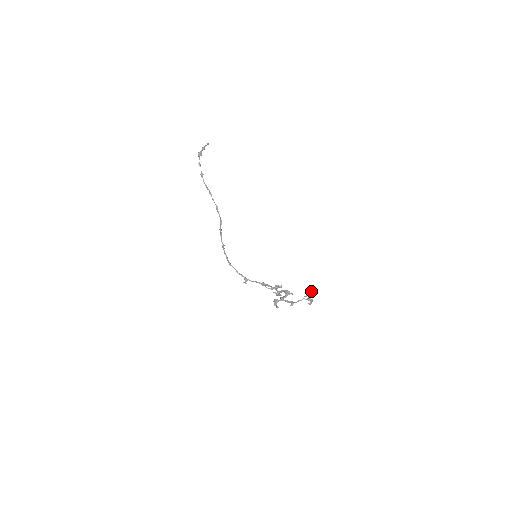
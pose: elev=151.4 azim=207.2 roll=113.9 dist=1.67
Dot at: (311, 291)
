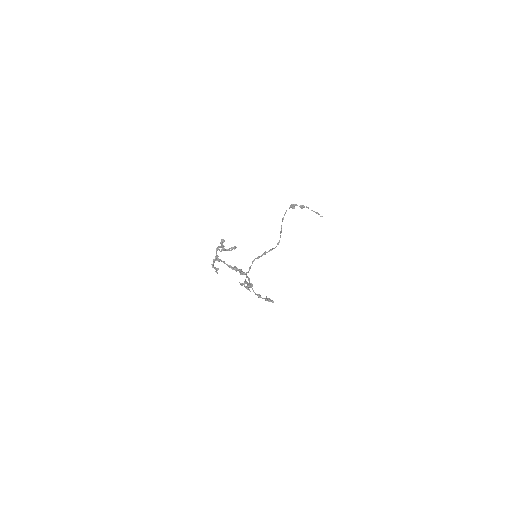
Dot at: (235, 247)
